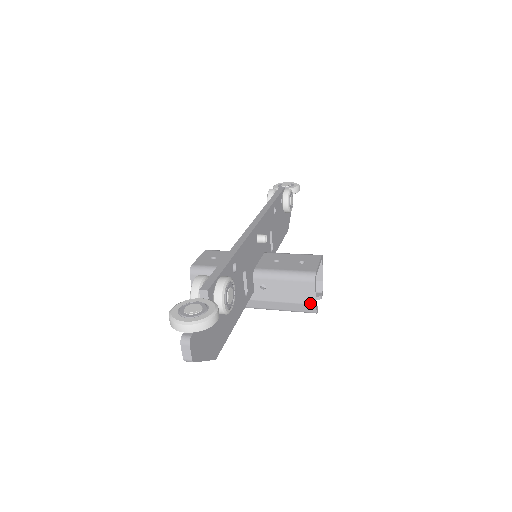
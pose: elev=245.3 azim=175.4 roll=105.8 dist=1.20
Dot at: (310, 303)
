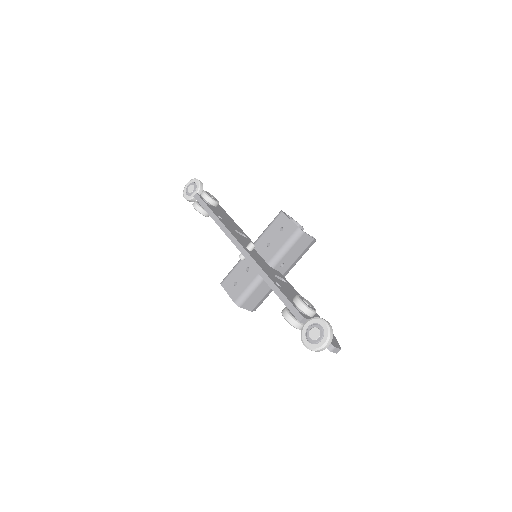
Dot at: (311, 242)
